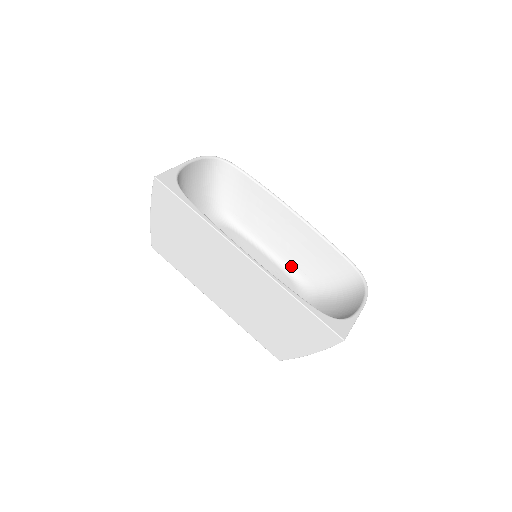
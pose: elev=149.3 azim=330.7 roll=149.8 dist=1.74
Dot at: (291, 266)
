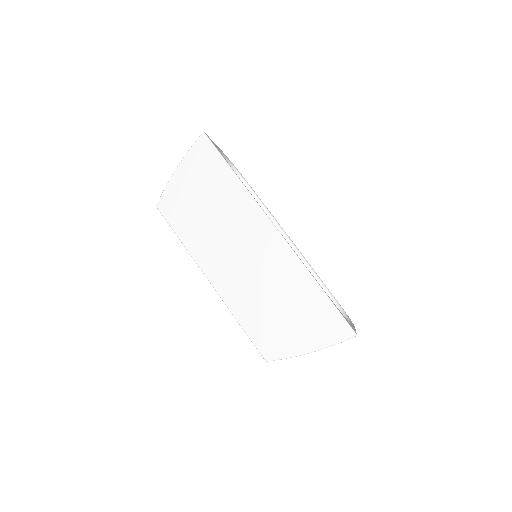
Dot at: occluded
